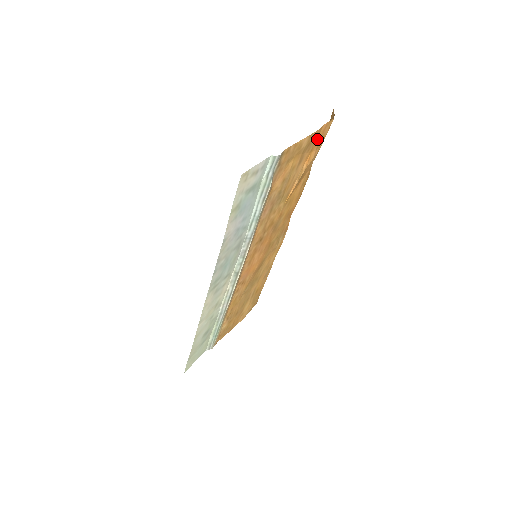
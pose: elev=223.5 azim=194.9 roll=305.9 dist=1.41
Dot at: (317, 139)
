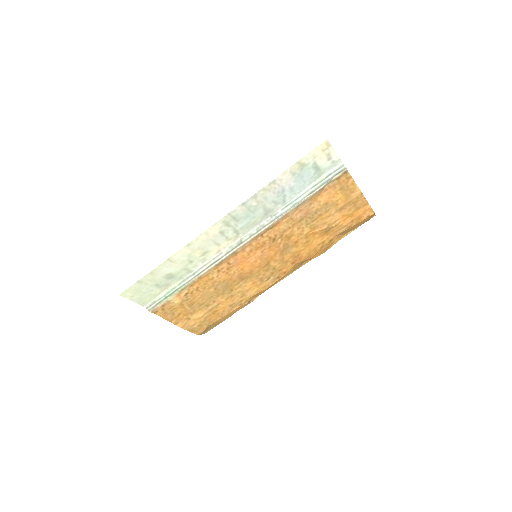
Dot at: (358, 211)
